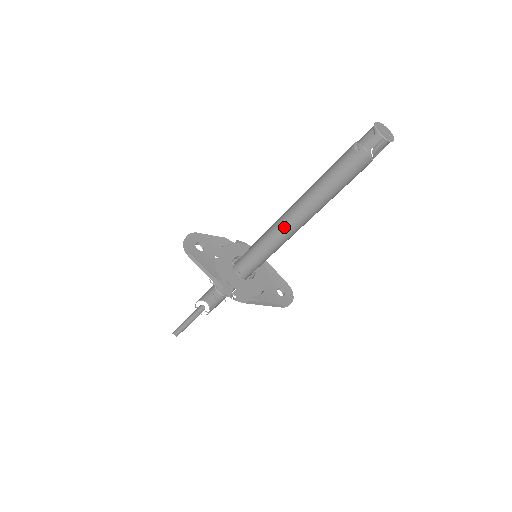
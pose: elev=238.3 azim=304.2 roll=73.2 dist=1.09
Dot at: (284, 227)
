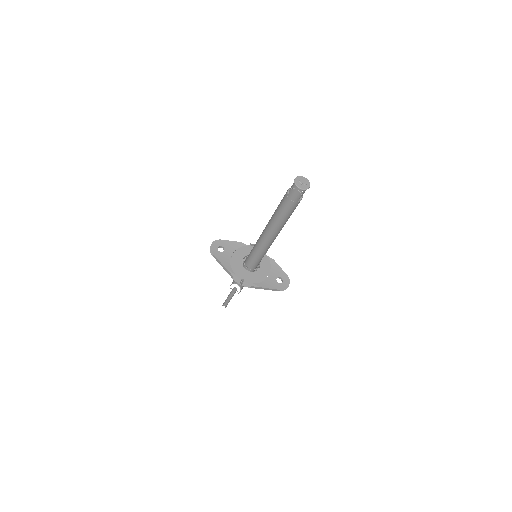
Dot at: (269, 237)
